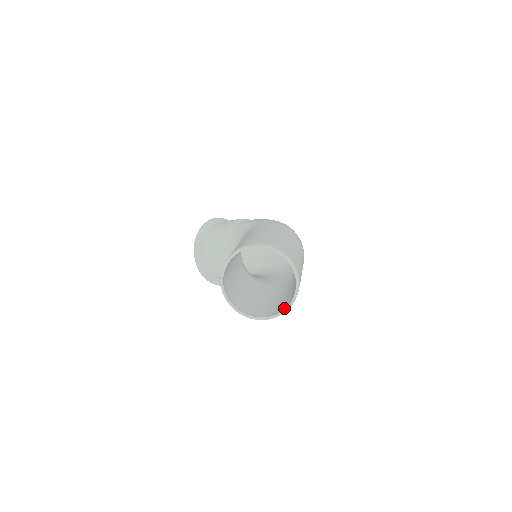
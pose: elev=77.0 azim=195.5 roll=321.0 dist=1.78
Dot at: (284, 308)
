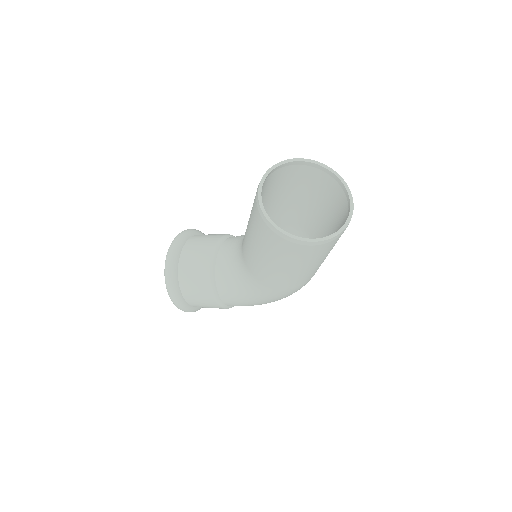
Dot at: (319, 240)
